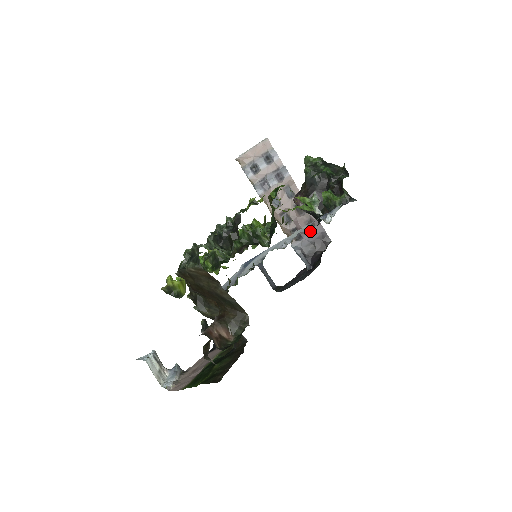
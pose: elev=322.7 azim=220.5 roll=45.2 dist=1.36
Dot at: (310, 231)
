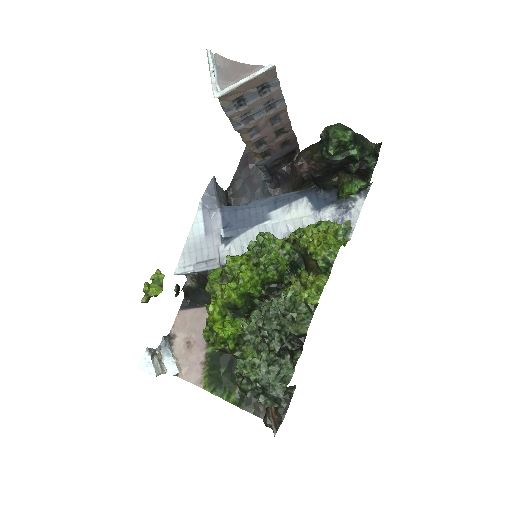
Dot at: (283, 149)
